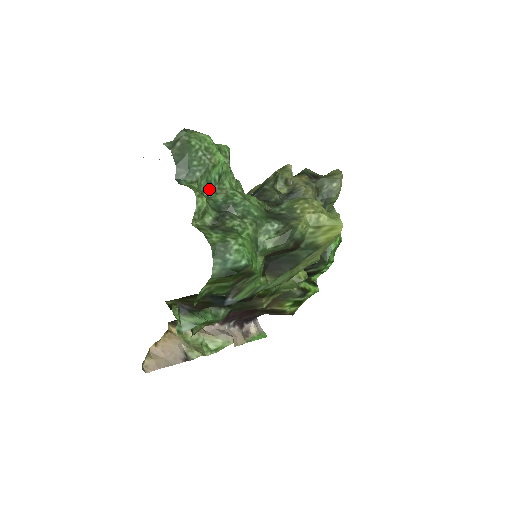
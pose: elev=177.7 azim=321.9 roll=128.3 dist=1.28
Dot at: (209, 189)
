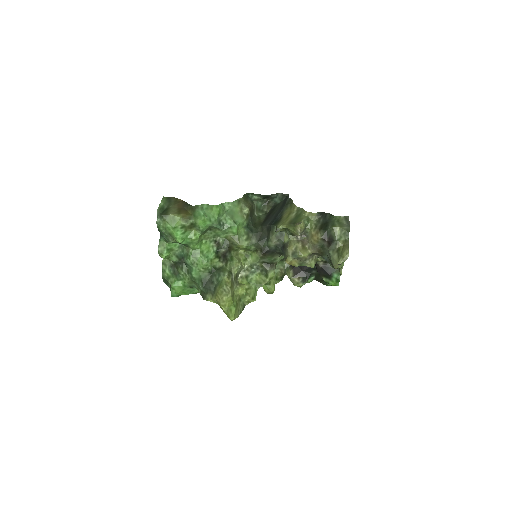
Dot at: occluded
